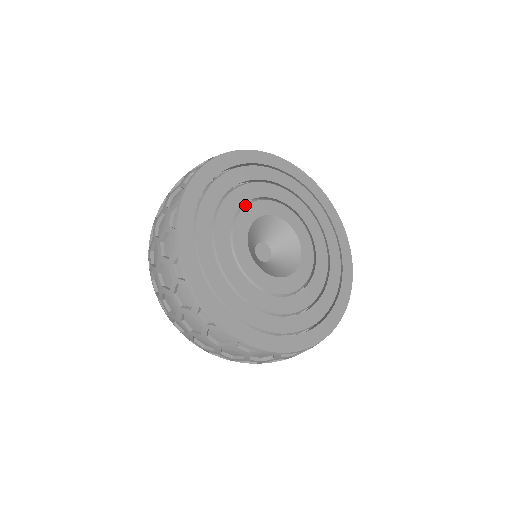
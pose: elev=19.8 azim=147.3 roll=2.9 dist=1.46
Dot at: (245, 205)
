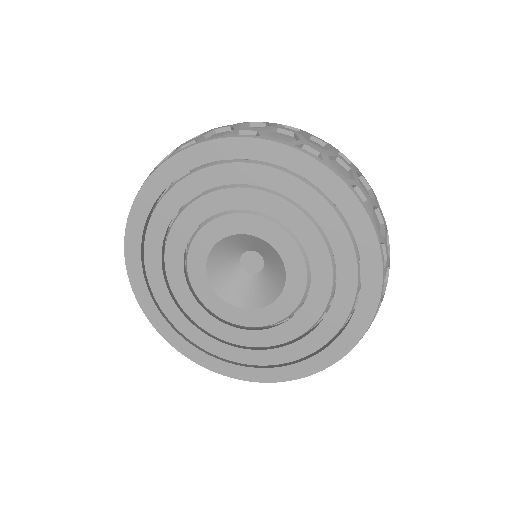
Dot at: (234, 212)
